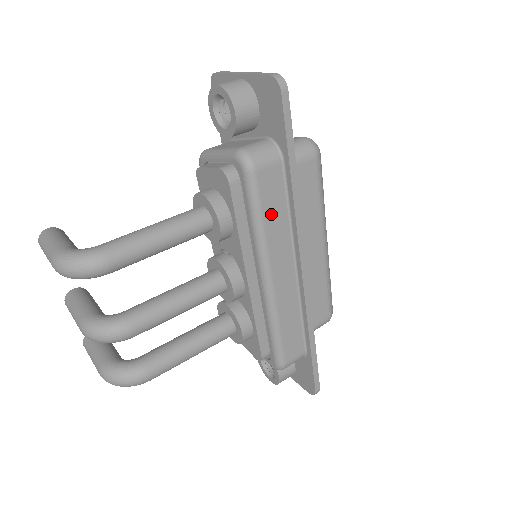
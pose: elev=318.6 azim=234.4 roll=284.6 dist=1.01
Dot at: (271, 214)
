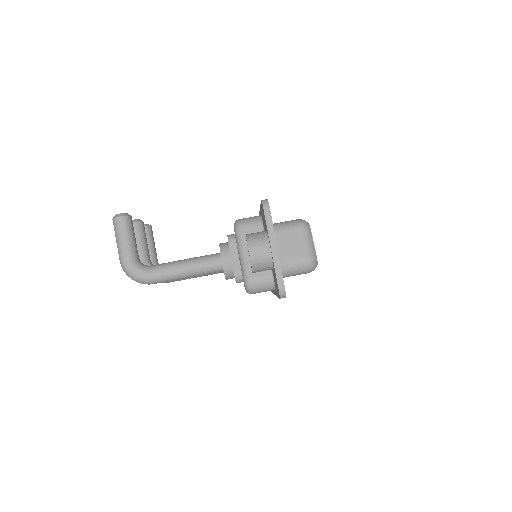
Dot at: occluded
